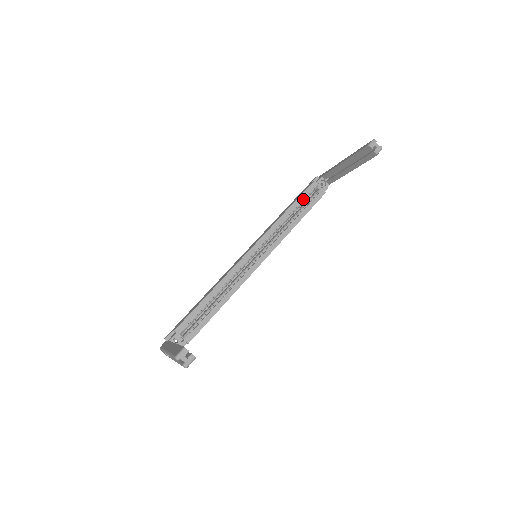
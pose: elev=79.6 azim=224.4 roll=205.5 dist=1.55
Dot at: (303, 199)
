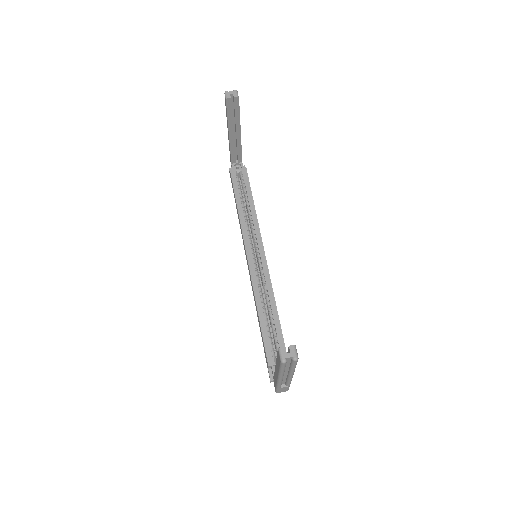
Dot at: (238, 189)
